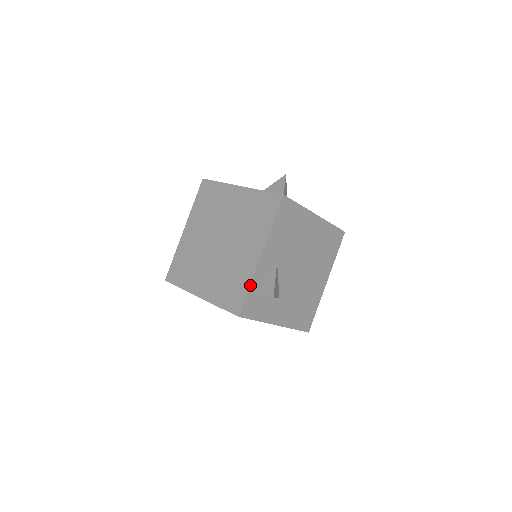
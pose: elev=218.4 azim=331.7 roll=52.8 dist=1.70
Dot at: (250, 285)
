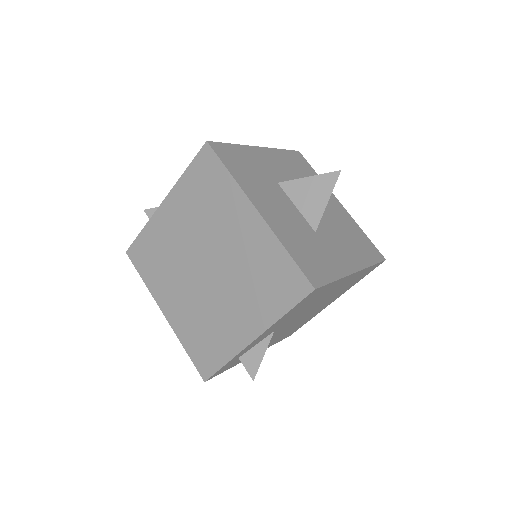
Dot at: (229, 361)
